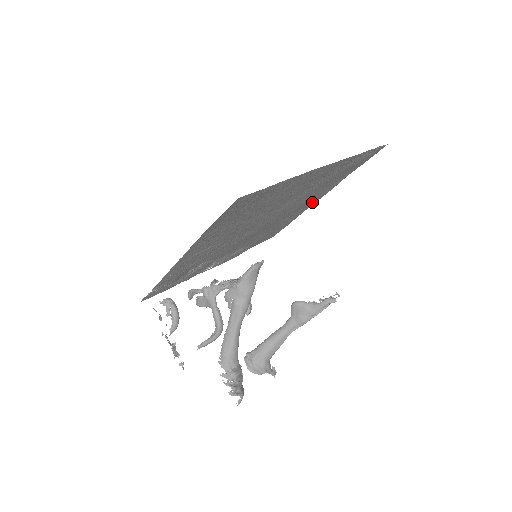
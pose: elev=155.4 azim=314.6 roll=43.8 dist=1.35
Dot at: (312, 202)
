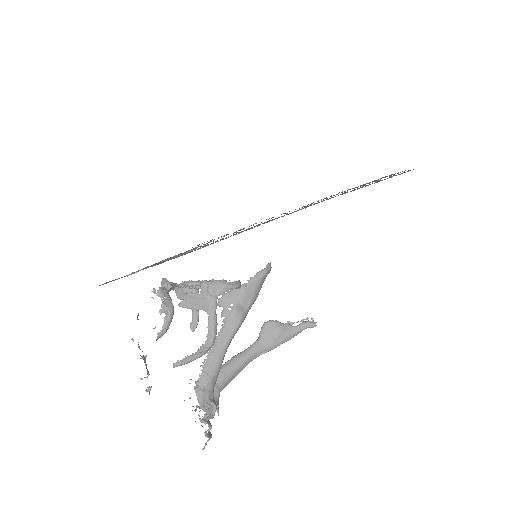
Dot at: (283, 213)
